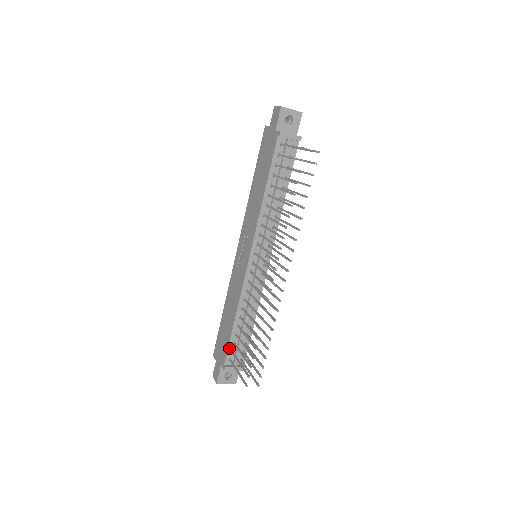
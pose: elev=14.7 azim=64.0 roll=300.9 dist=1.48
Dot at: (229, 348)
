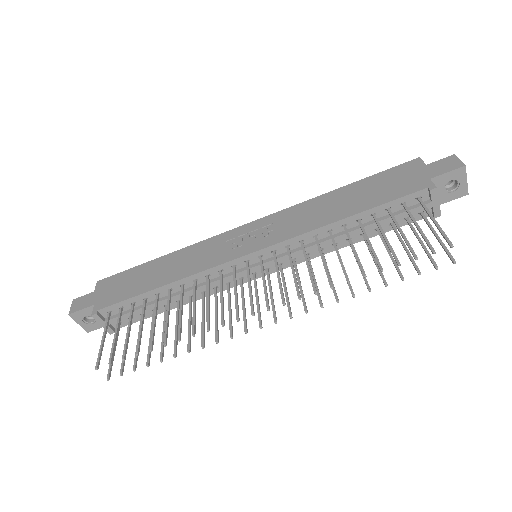
Dot at: (123, 302)
